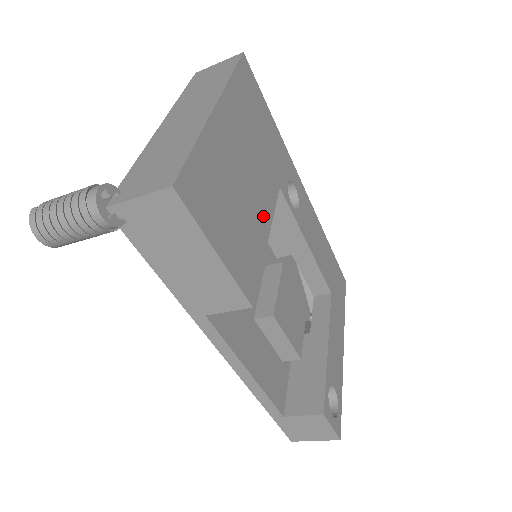
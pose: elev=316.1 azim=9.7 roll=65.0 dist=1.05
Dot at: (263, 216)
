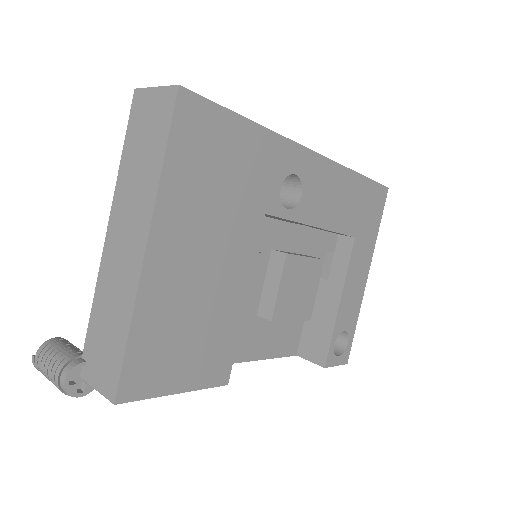
Dot at: (237, 285)
